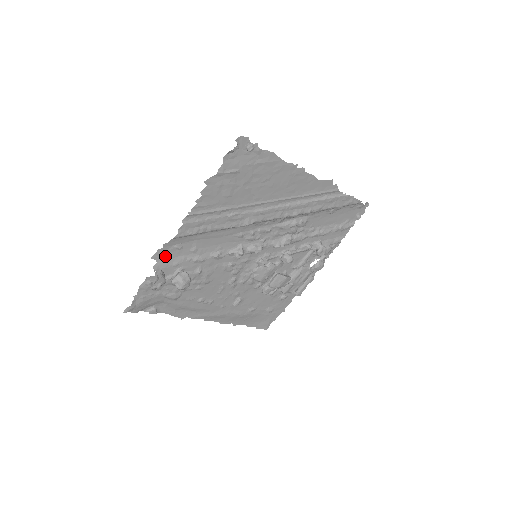
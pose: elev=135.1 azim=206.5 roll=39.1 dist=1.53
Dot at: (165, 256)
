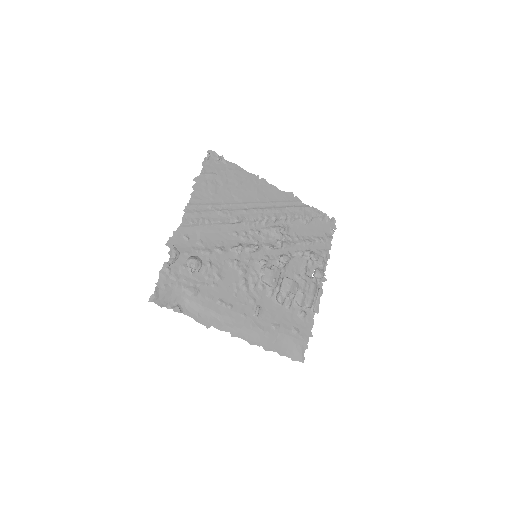
Dot at: (177, 245)
